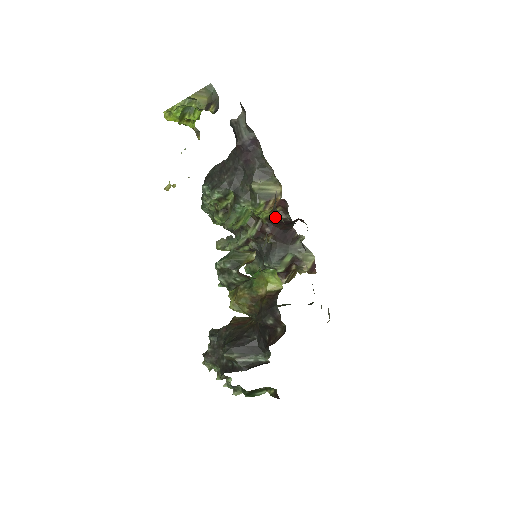
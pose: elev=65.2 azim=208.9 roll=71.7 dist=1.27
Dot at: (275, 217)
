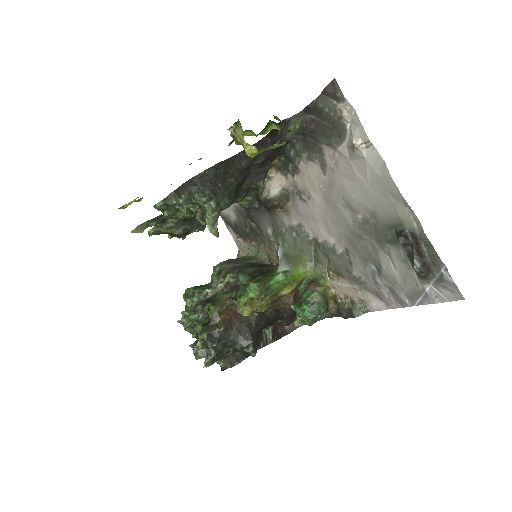
Dot at: occluded
